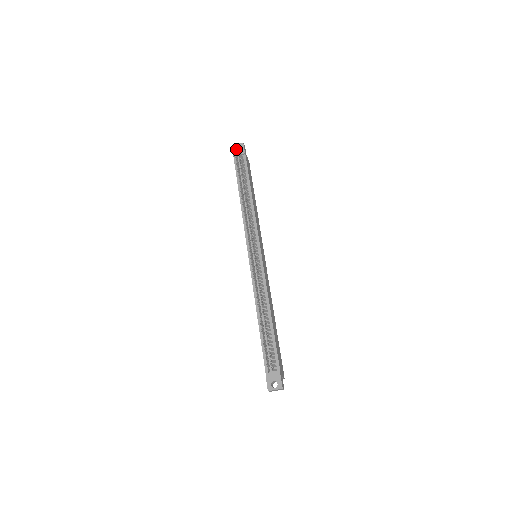
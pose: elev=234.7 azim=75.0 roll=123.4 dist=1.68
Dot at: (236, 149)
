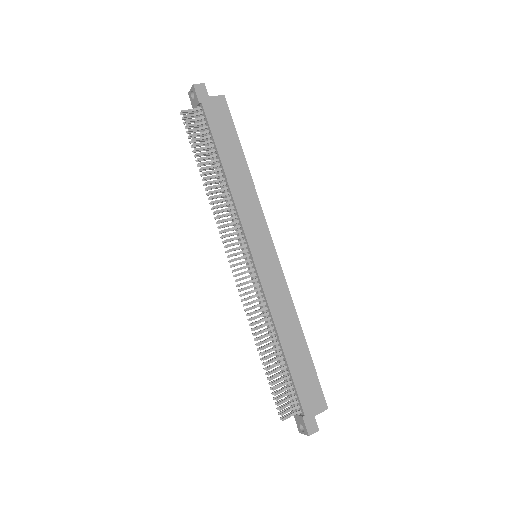
Dot at: occluded
